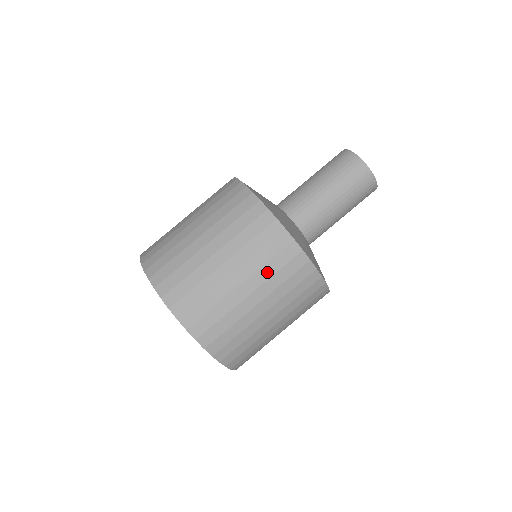
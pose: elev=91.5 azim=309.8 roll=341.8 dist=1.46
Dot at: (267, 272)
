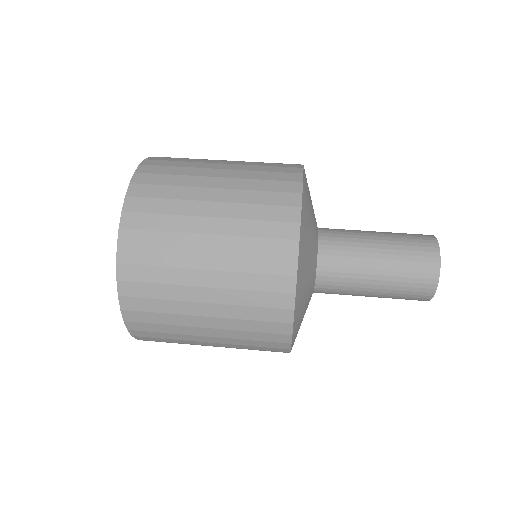
Dot at: (257, 162)
